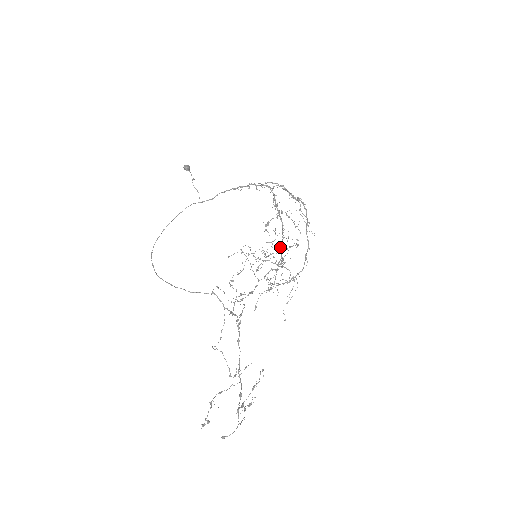
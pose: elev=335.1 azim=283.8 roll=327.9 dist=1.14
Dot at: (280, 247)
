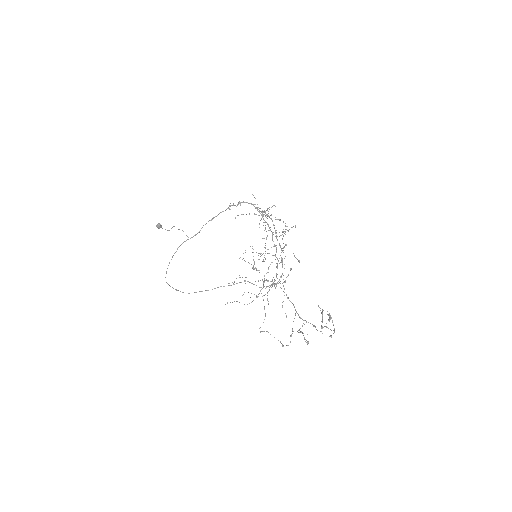
Dot at: (273, 241)
